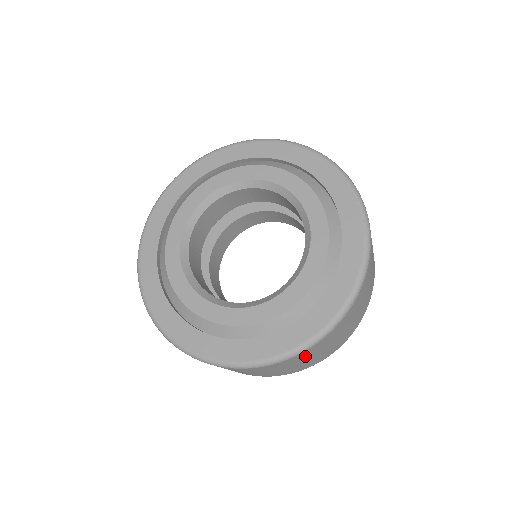
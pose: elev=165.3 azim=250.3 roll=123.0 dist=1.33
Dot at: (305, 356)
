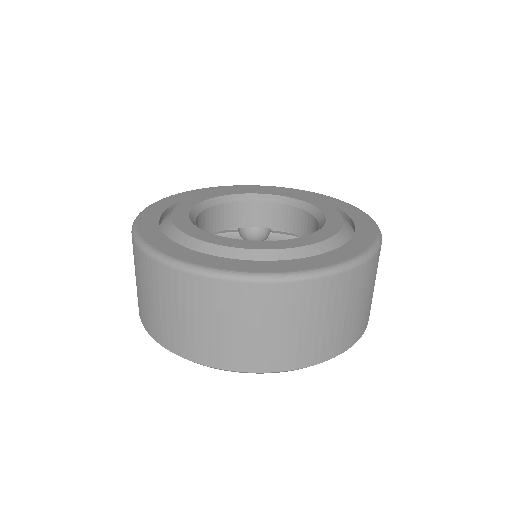
Dot at: (345, 293)
